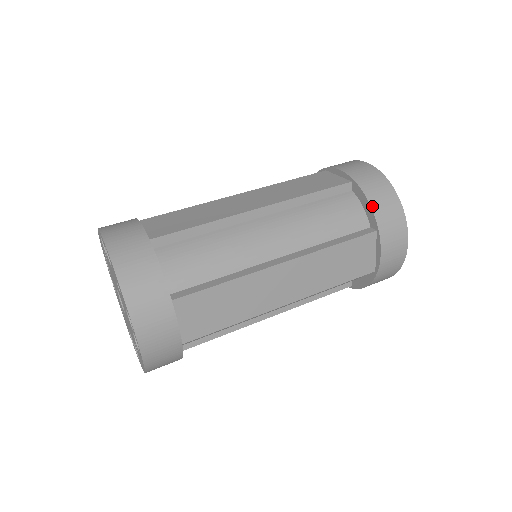
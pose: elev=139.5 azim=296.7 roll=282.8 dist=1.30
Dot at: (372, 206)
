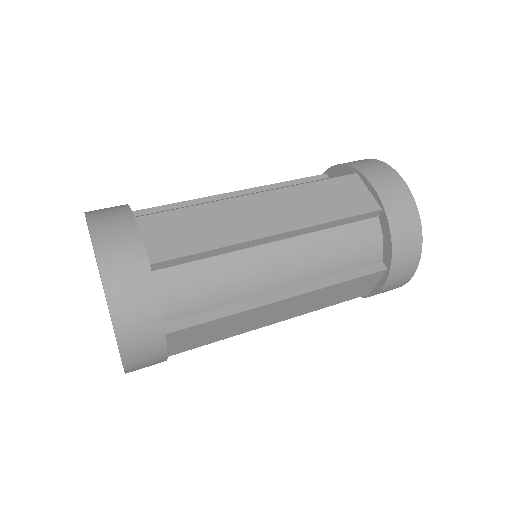
Dot at: (344, 164)
